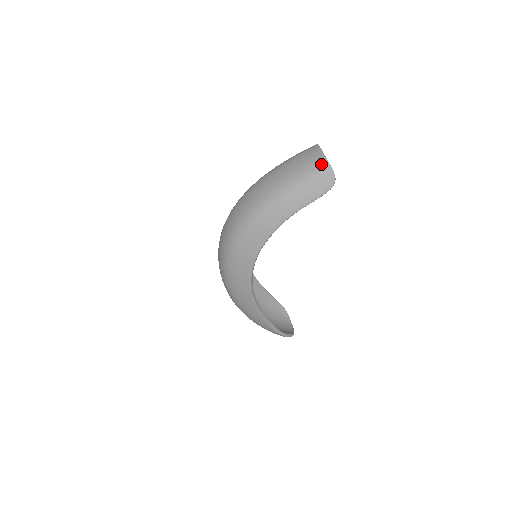
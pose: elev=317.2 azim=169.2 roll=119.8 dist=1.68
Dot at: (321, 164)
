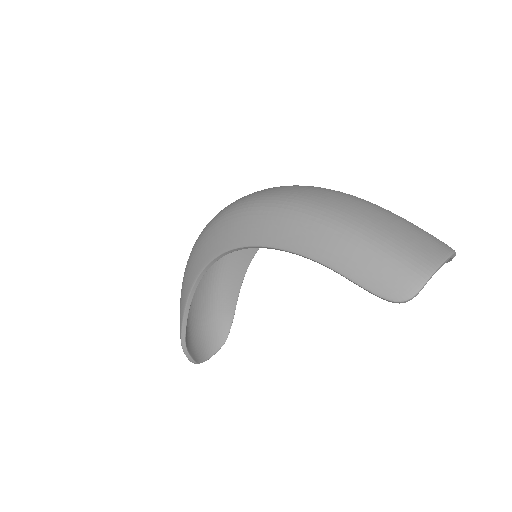
Dot at: (422, 265)
